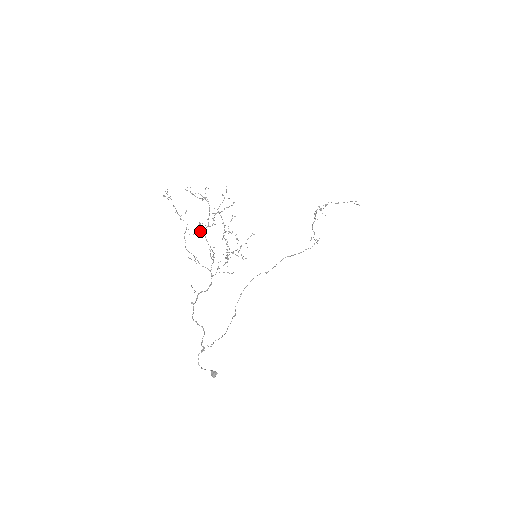
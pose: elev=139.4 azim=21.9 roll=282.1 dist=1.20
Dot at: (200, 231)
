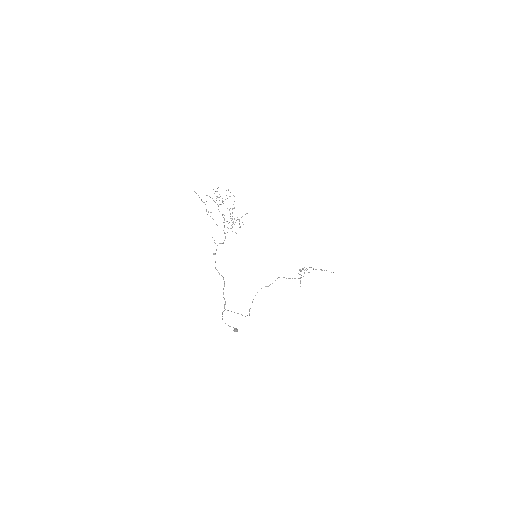
Dot at: occluded
